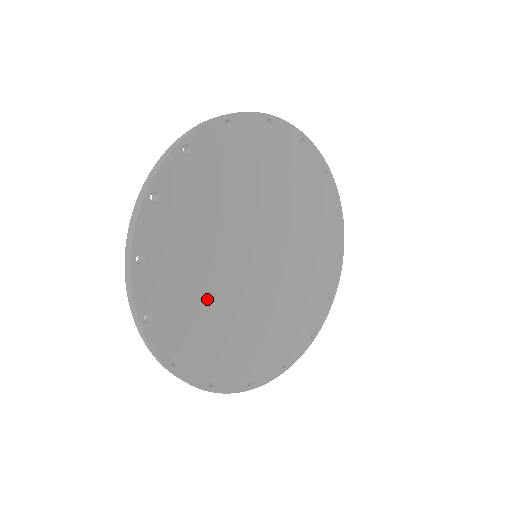
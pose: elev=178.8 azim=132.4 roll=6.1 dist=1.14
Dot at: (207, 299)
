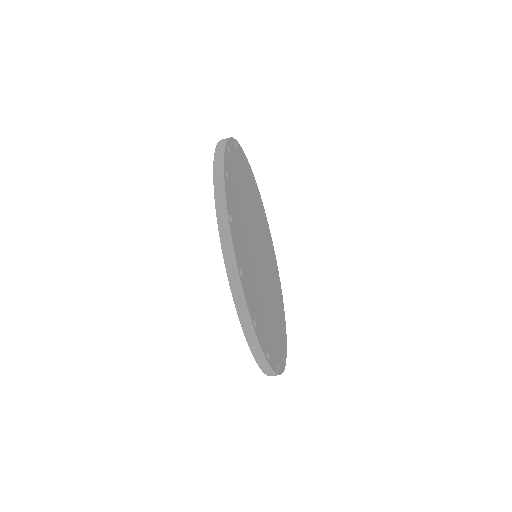
Dot at: (271, 316)
